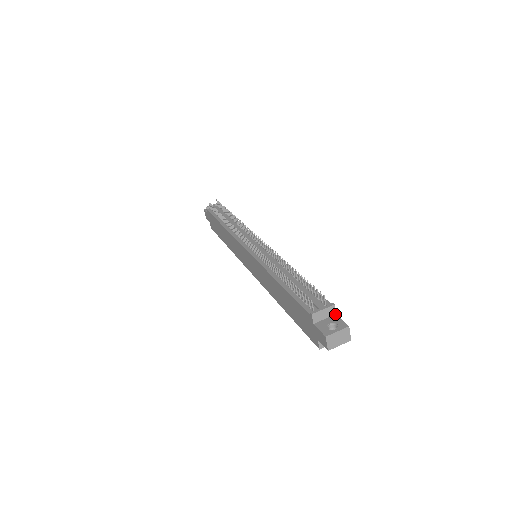
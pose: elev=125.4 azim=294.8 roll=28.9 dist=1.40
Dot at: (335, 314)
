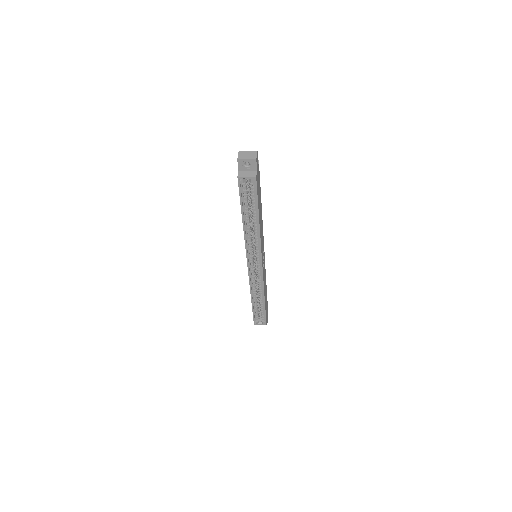
Dot at: (258, 165)
